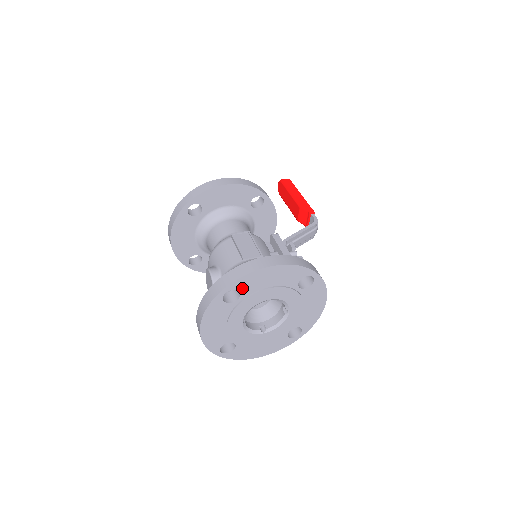
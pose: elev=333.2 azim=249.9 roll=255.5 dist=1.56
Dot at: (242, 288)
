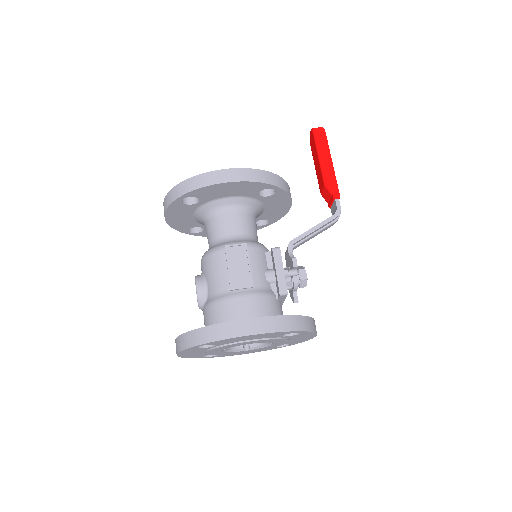
Dot at: (217, 343)
